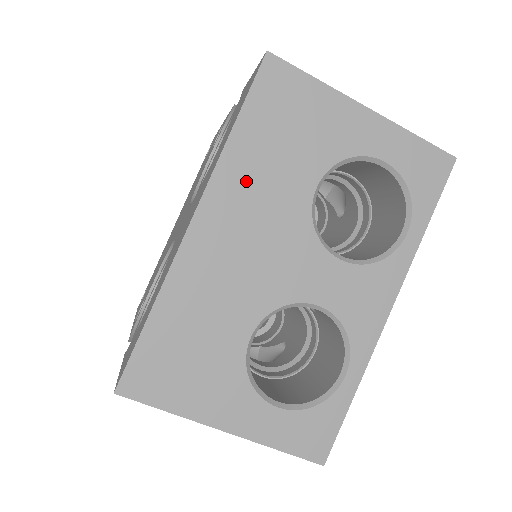
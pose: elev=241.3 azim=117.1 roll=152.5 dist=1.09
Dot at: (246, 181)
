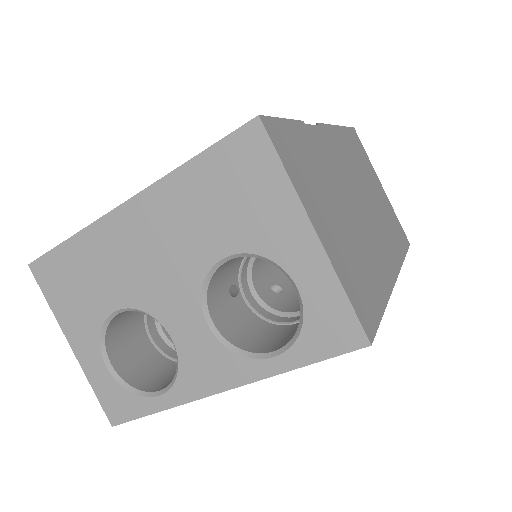
Dot at: (176, 207)
